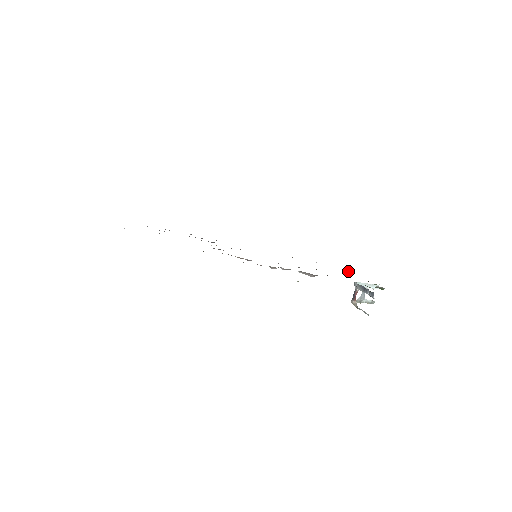
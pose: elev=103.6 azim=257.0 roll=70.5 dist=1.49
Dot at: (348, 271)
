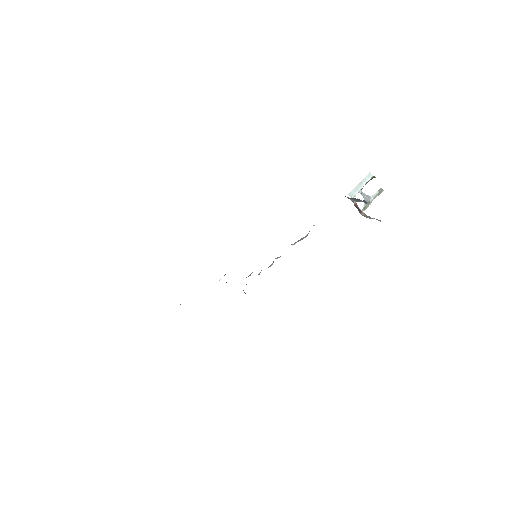
Dot at: occluded
